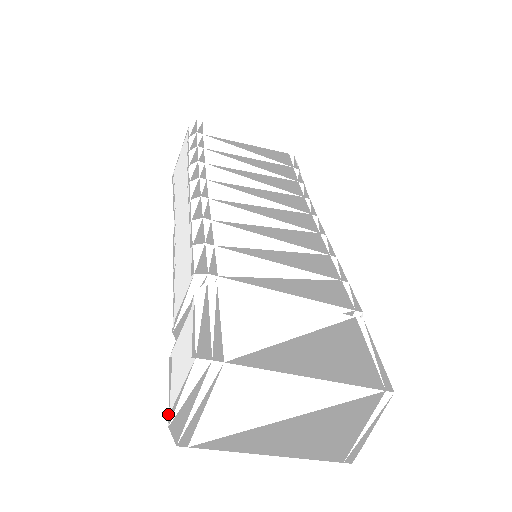
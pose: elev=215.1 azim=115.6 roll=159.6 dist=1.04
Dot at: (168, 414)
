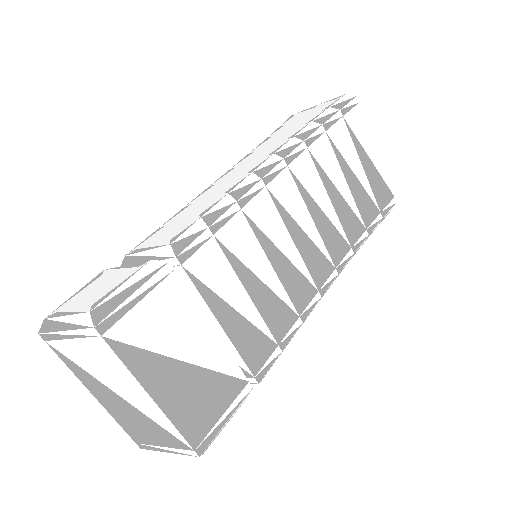
Dot at: (55, 310)
